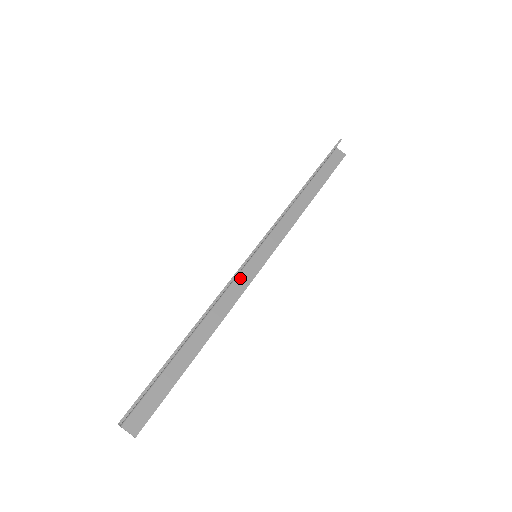
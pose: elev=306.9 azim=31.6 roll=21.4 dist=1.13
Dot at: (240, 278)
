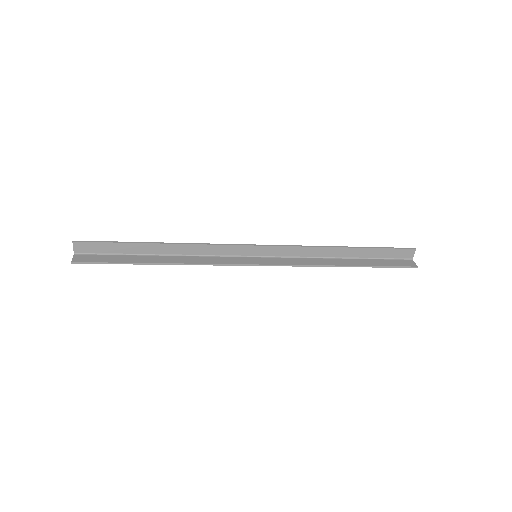
Dot at: (230, 258)
